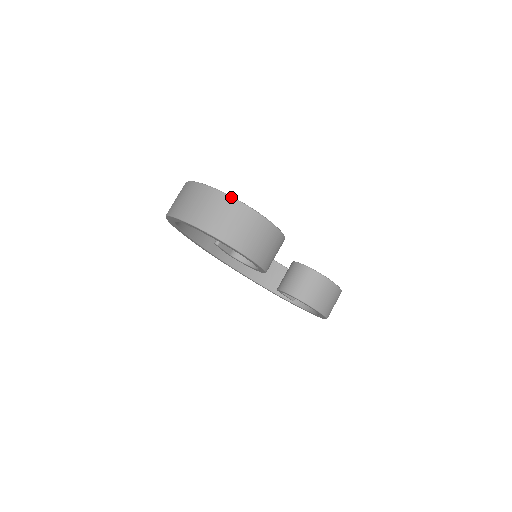
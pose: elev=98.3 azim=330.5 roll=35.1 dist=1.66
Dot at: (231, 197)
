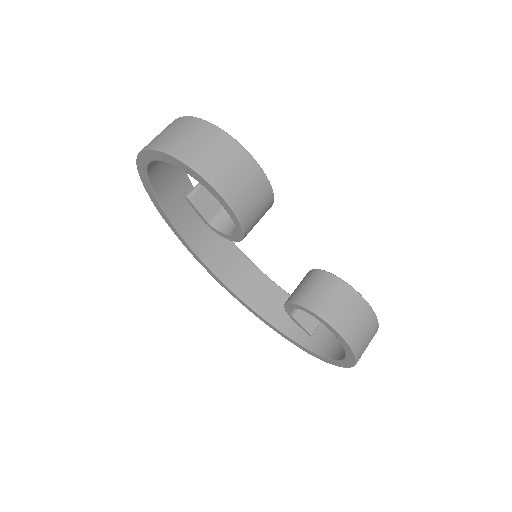
Dot at: (198, 118)
